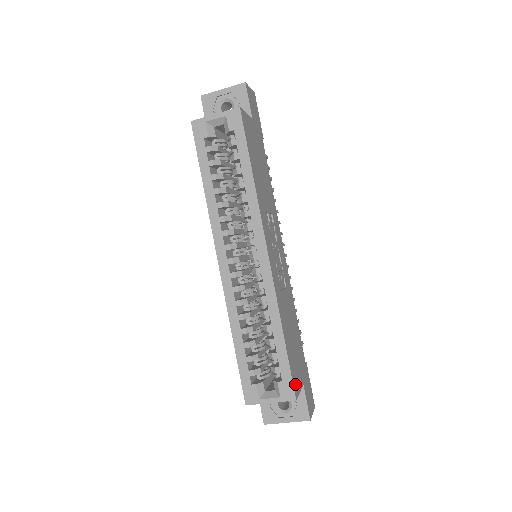
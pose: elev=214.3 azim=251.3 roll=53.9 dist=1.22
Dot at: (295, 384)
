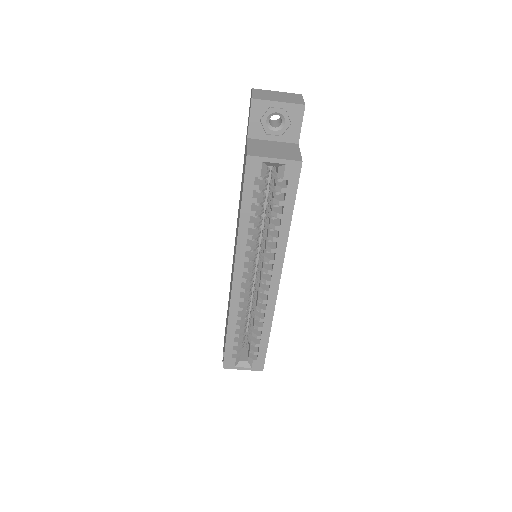
Dot at: occluded
